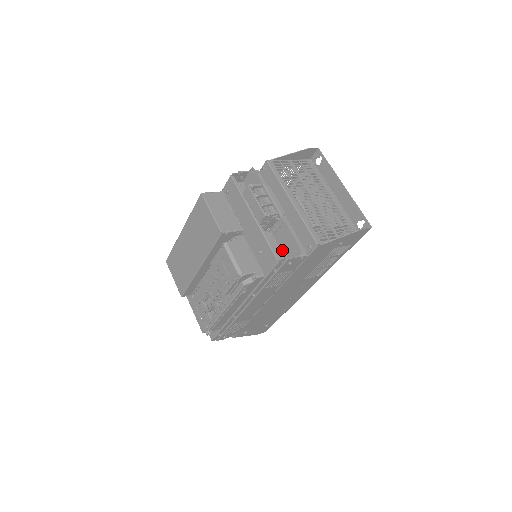
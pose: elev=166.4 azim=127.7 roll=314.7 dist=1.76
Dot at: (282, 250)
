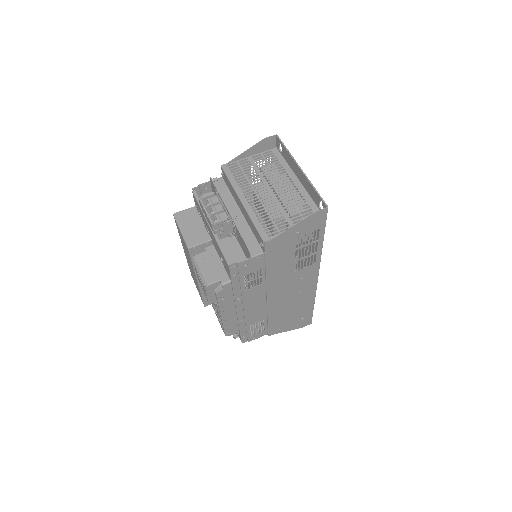
Dot at: (244, 252)
